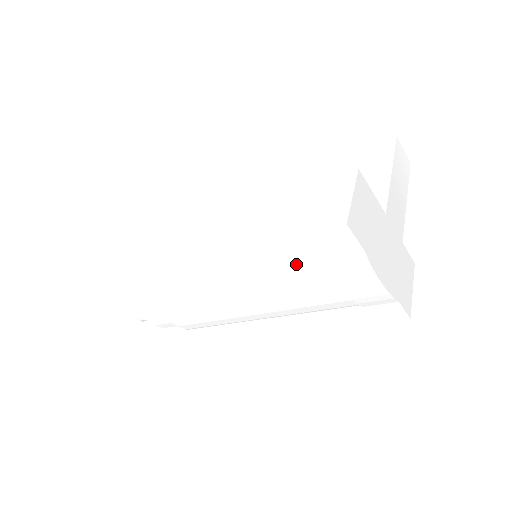
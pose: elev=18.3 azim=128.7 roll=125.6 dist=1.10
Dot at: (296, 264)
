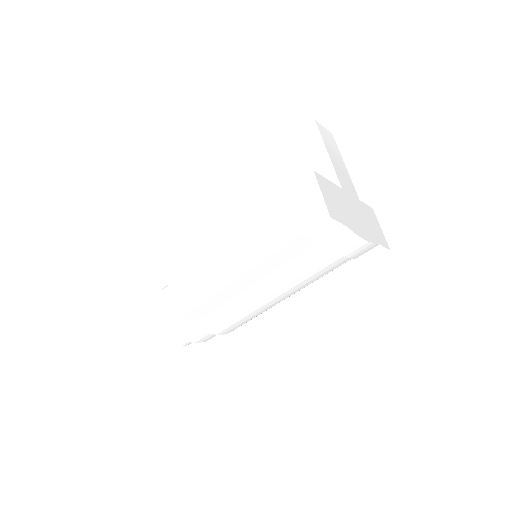
Dot at: (301, 255)
